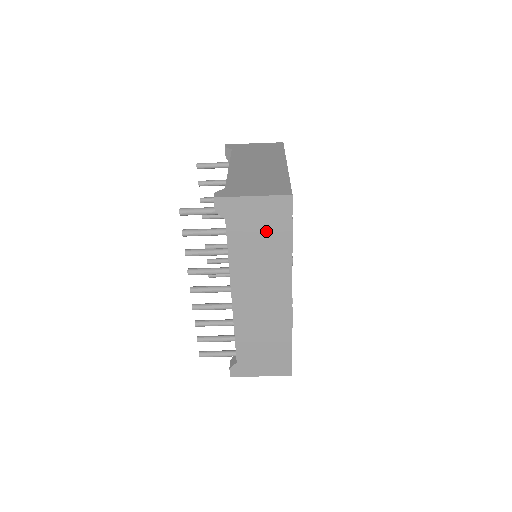
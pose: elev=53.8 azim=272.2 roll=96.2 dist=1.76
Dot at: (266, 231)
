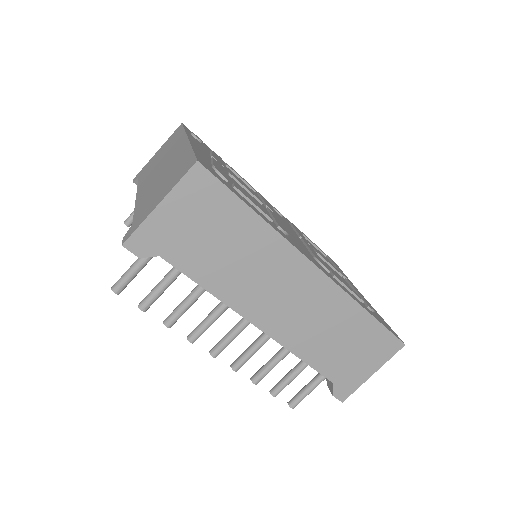
Dot at: (214, 227)
